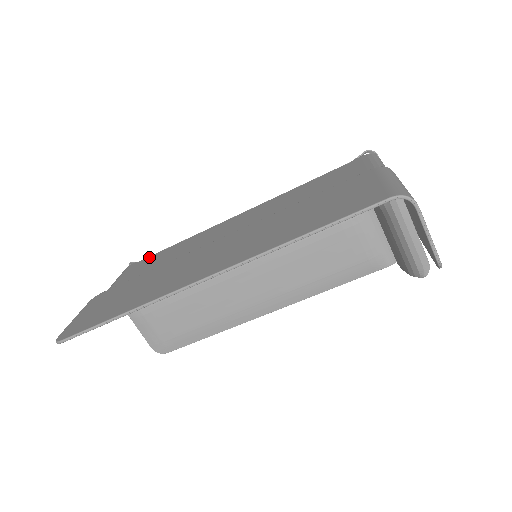
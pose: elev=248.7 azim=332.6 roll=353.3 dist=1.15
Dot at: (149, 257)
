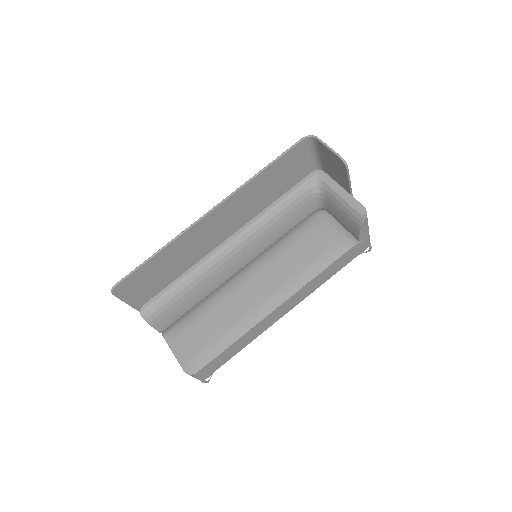
Dot at: occluded
